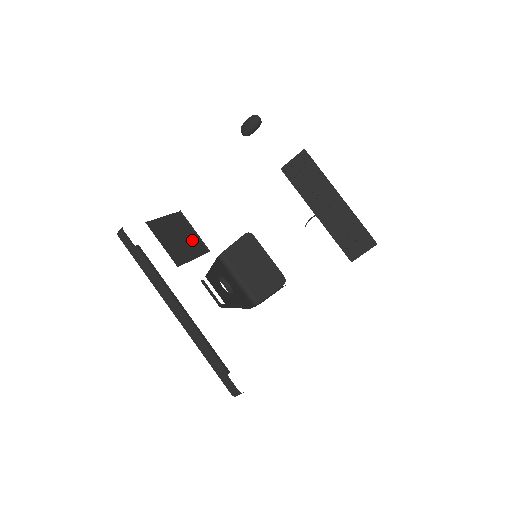
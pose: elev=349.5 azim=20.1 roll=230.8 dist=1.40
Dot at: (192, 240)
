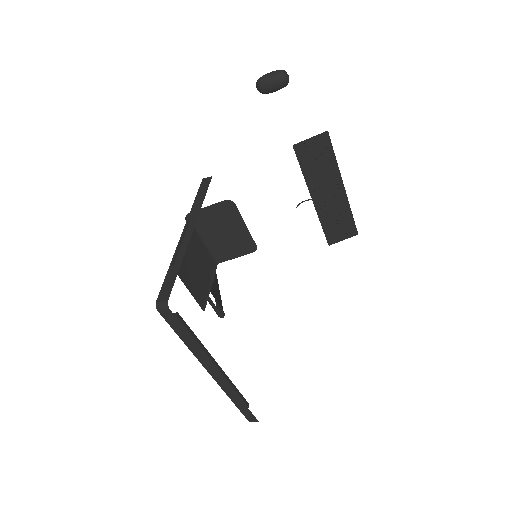
Dot at: (204, 258)
